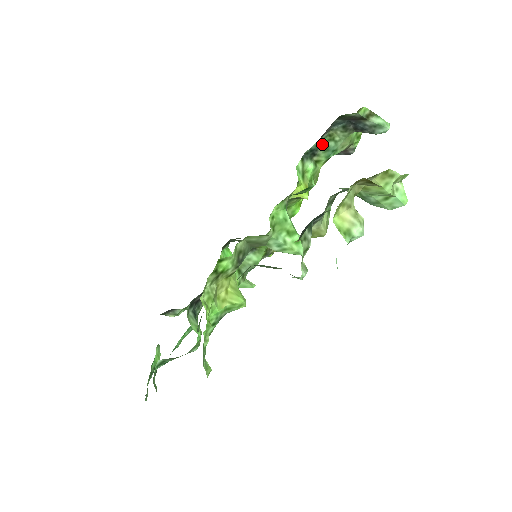
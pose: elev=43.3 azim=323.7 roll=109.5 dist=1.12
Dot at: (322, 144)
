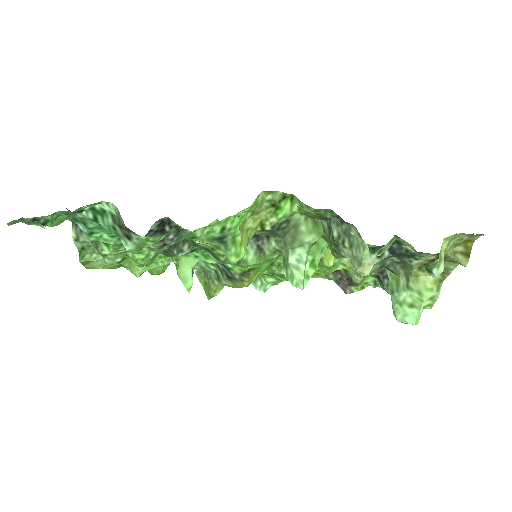
Dot at: occluded
